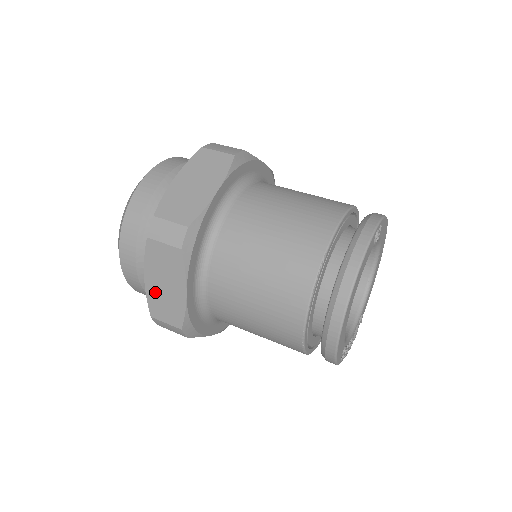
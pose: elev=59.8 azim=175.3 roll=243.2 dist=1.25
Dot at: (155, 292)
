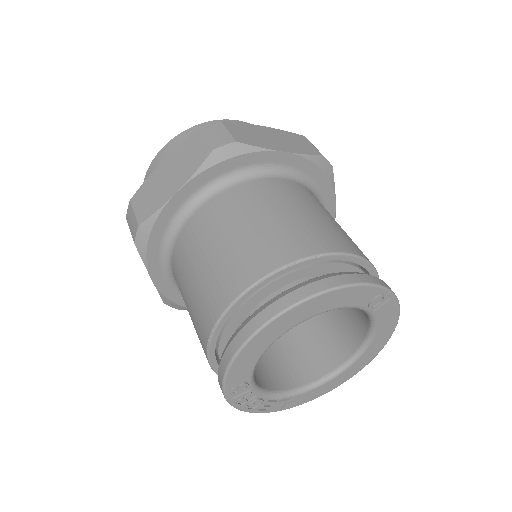
Dot at: (156, 179)
